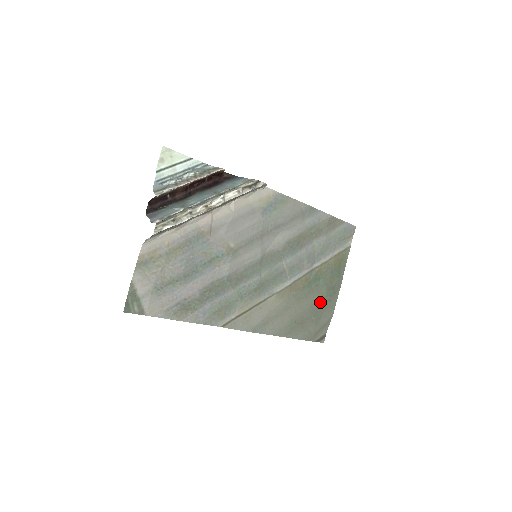
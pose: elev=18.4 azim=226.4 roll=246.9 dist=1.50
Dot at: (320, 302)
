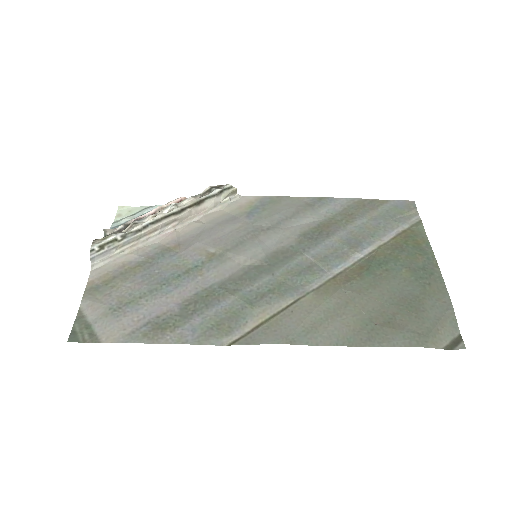
Dot at: (408, 289)
